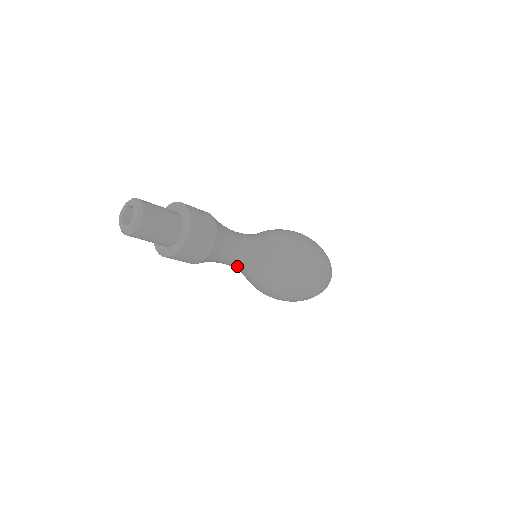
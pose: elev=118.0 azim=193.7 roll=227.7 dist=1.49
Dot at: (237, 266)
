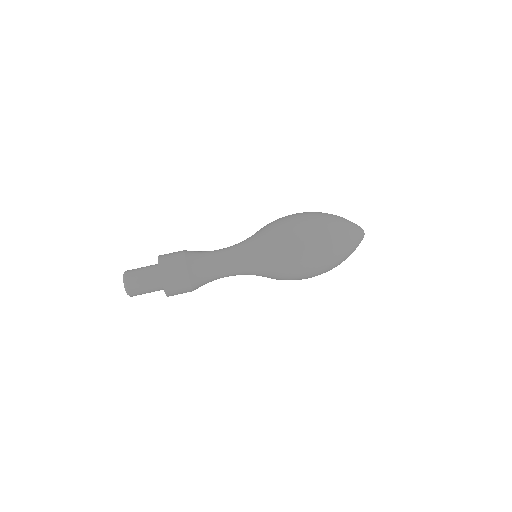
Dot at: occluded
